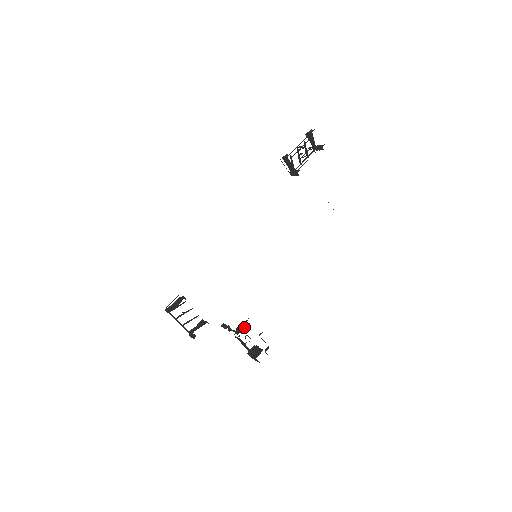
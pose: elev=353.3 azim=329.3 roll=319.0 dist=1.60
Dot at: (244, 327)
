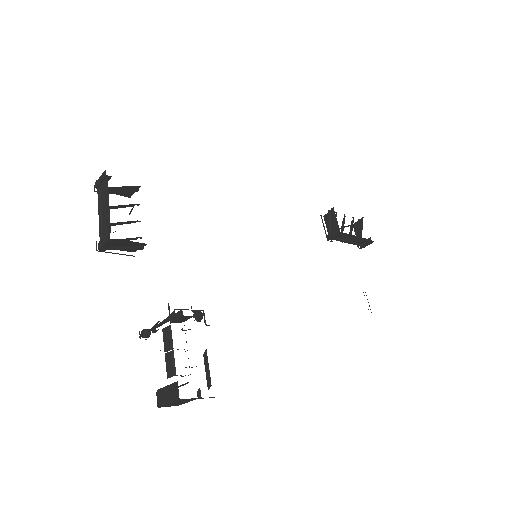
Dot at: (191, 310)
